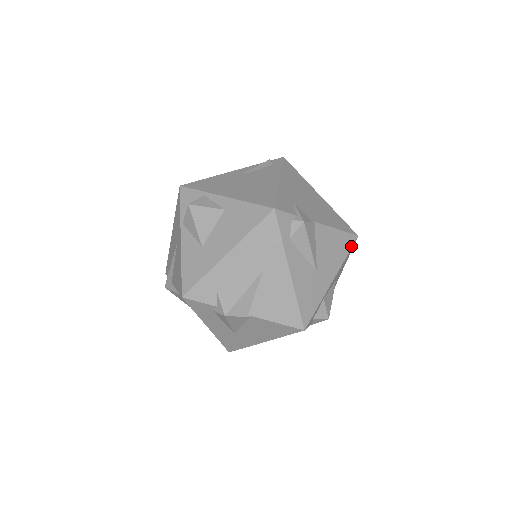
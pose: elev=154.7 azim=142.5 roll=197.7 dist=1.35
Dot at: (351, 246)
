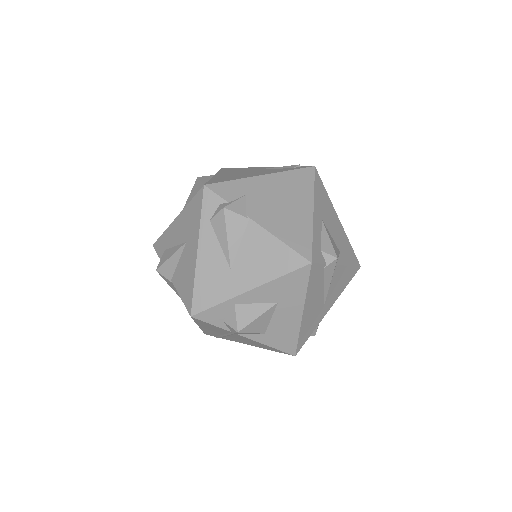
Dot at: (294, 268)
